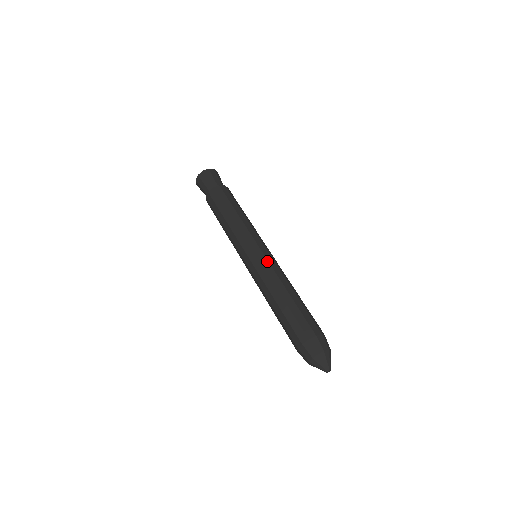
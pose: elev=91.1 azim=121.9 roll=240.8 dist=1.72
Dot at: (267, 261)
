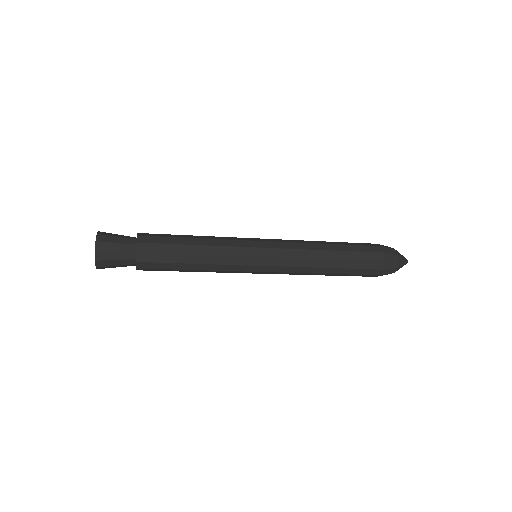
Dot at: (283, 259)
